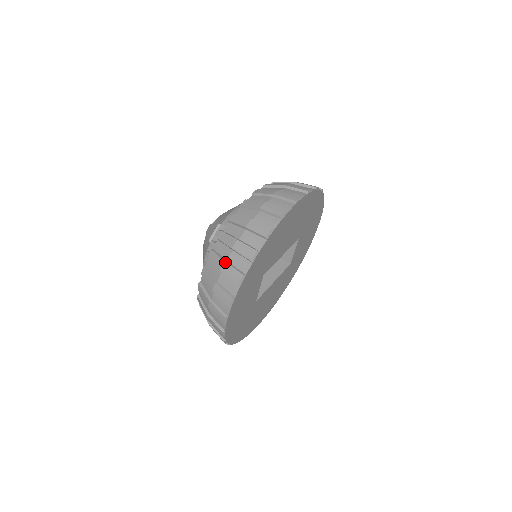
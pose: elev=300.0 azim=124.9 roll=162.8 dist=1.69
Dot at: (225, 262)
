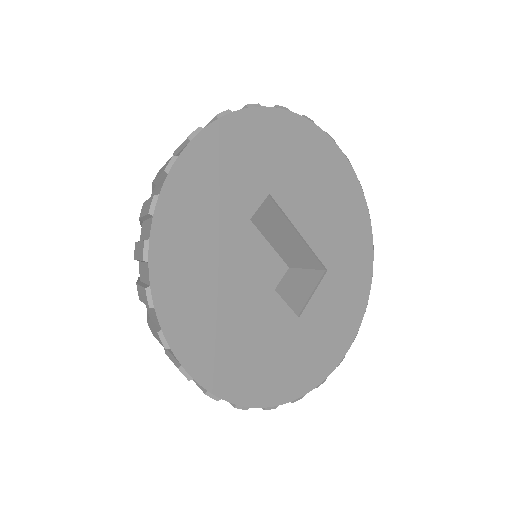
Dot at: occluded
